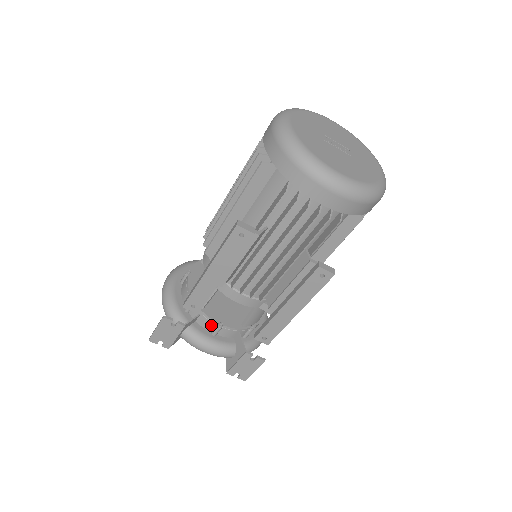
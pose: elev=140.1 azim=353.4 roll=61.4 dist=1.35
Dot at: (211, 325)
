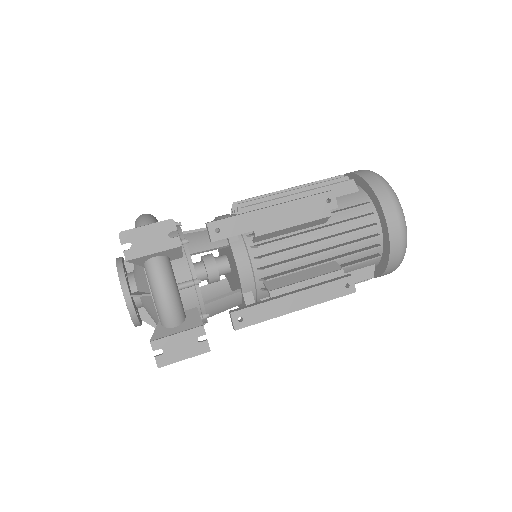
Dot at: (186, 275)
